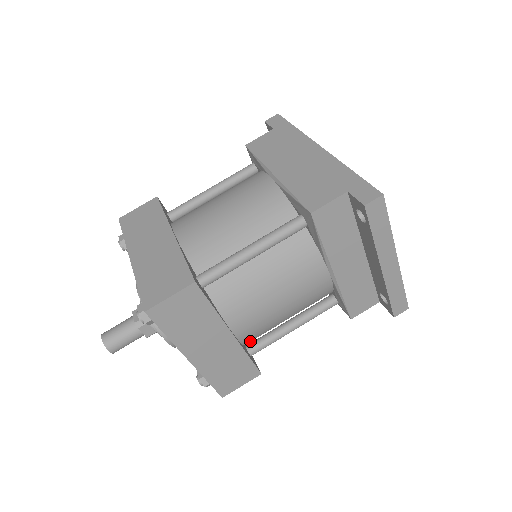
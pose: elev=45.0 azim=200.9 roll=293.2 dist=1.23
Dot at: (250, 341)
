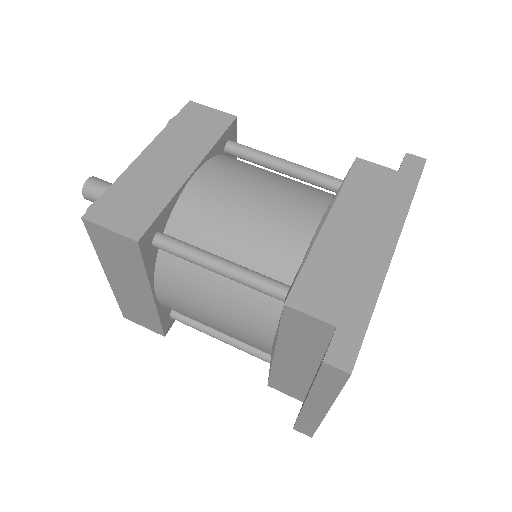
Dot at: occluded
